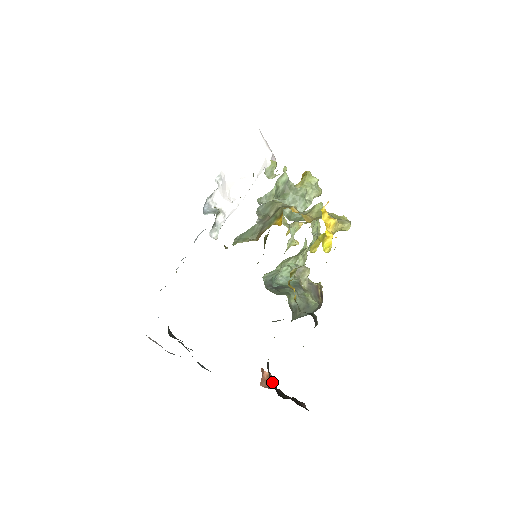
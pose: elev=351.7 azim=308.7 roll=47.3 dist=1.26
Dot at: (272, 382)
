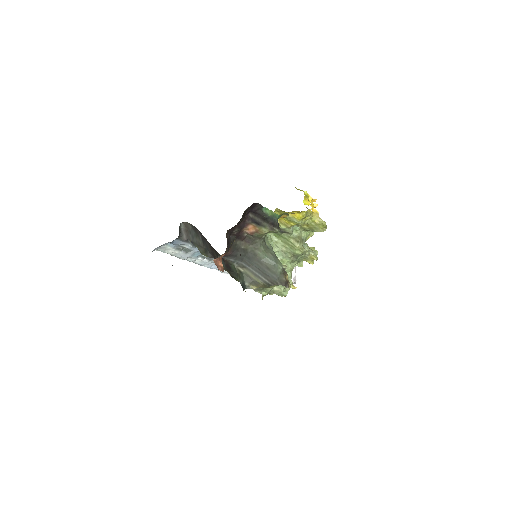
Dot at: (227, 242)
